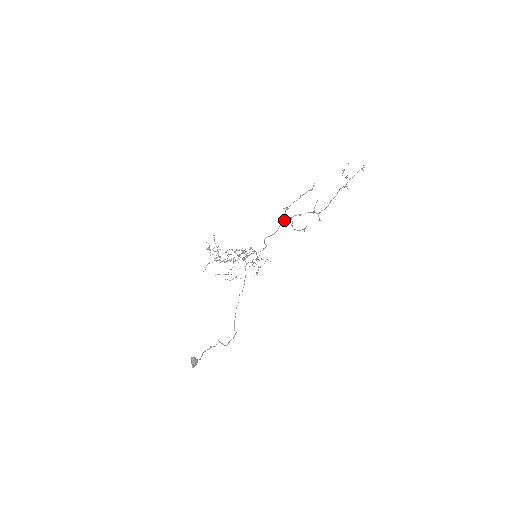
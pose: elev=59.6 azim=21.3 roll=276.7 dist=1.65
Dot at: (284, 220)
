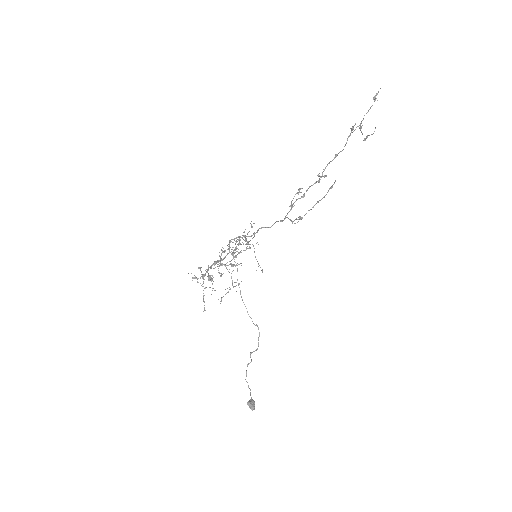
Dot at: (287, 214)
